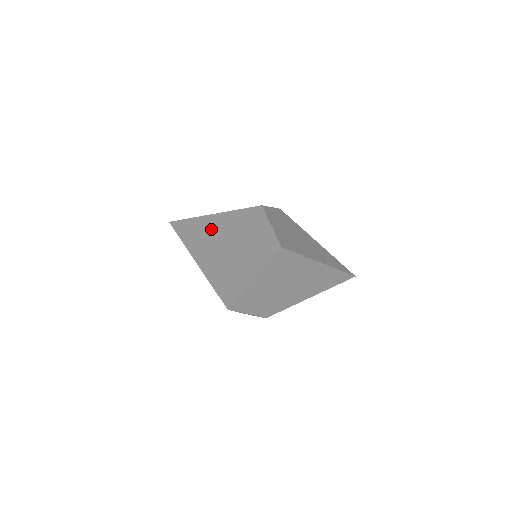
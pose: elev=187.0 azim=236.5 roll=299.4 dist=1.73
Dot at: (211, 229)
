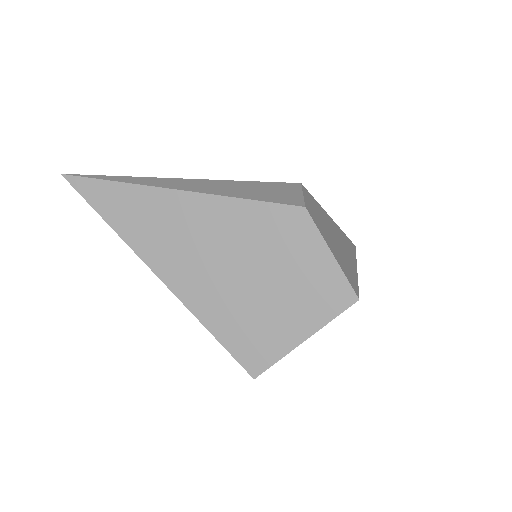
Dot at: (185, 222)
